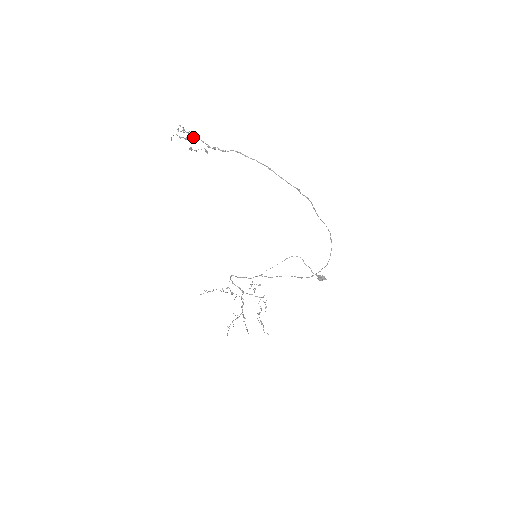
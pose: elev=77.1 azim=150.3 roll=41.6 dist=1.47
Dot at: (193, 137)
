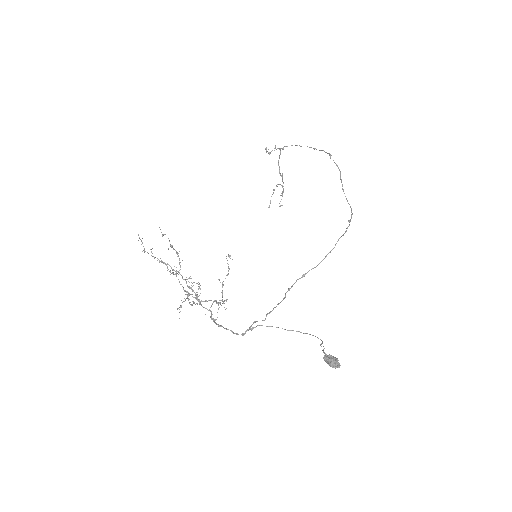
Dot at: (279, 171)
